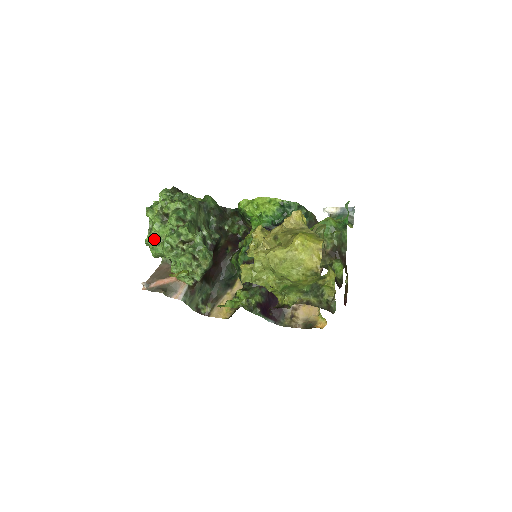
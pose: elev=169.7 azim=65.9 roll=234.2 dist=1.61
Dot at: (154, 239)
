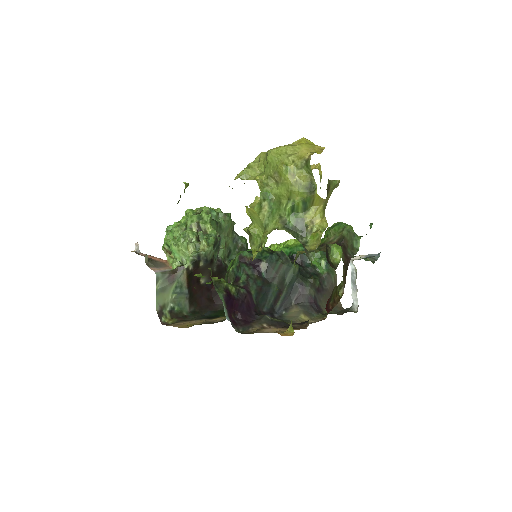
Dot at: (176, 226)
